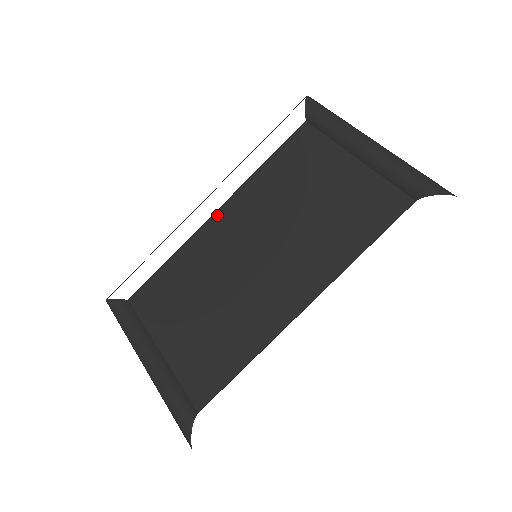
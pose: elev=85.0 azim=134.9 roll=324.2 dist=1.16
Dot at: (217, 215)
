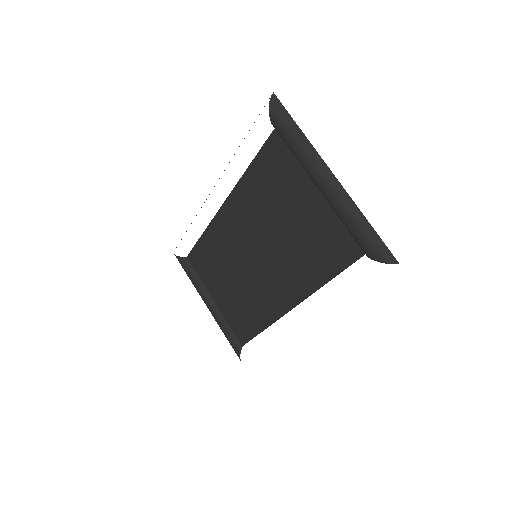
Dot at: (223, 209)
